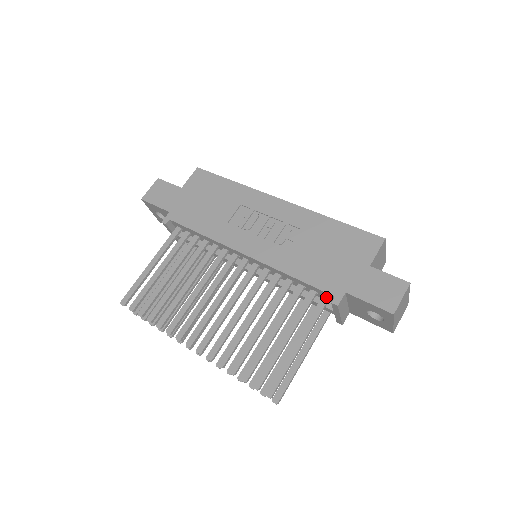
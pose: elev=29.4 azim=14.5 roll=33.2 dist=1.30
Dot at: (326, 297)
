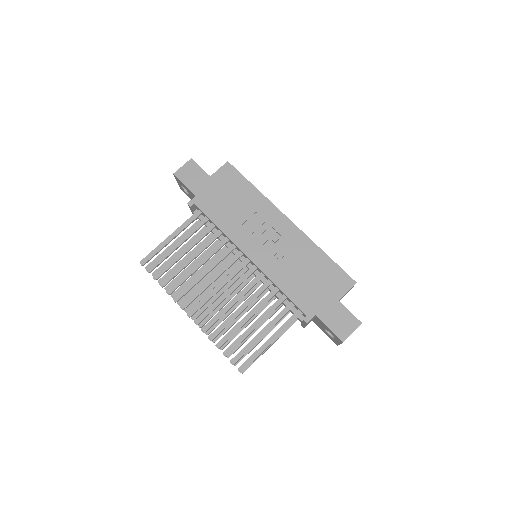
Dot at: (300, 312)
